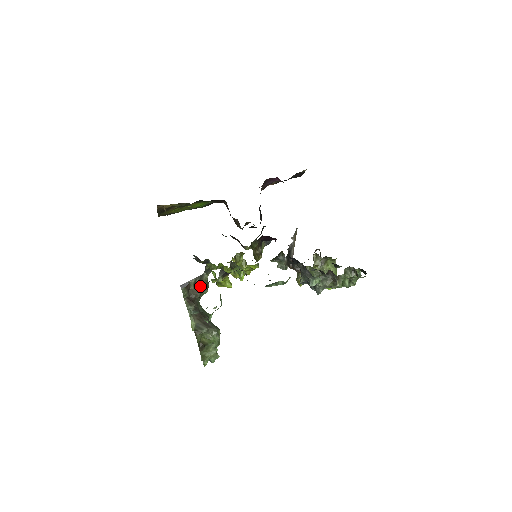
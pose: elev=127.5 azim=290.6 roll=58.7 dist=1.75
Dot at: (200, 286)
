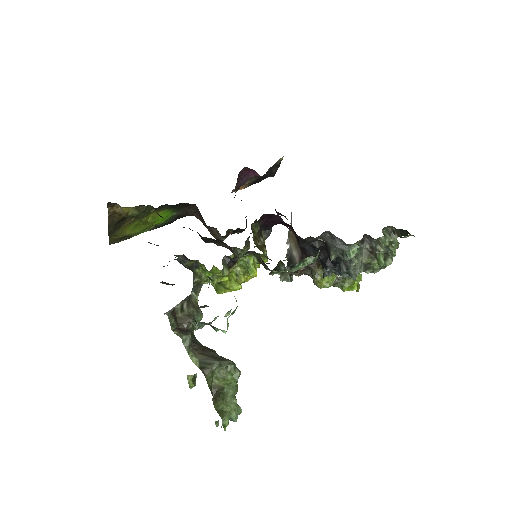
Dot at: (191, 310)
